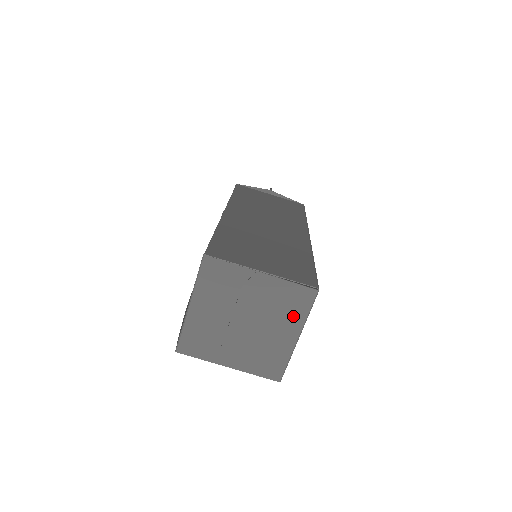
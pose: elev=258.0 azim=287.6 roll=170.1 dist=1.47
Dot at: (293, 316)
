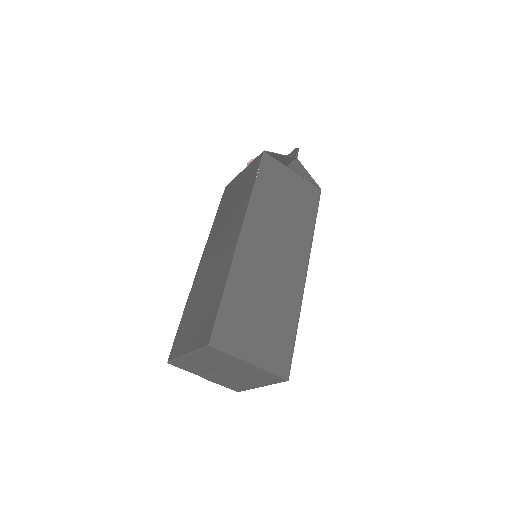
Dot at: (263, 381)
